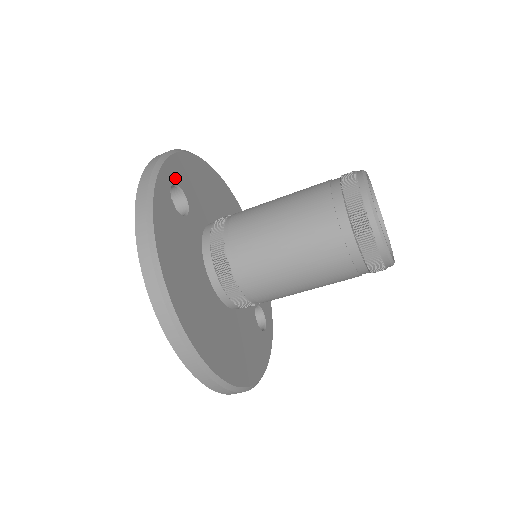
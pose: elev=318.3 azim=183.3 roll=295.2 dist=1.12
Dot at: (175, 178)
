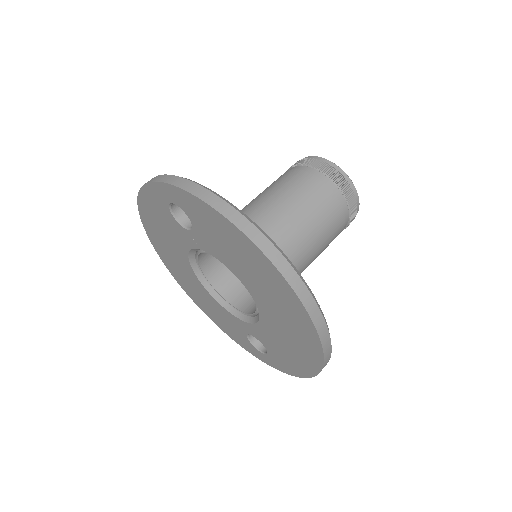
Dot at: occluded
